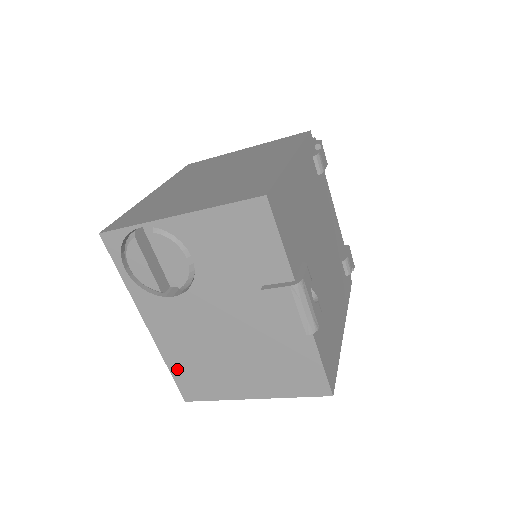
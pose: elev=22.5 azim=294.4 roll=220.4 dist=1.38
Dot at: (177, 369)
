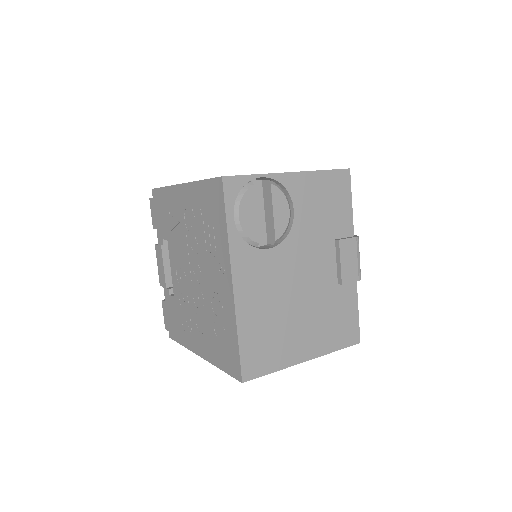
Dot at: (247, 337)
